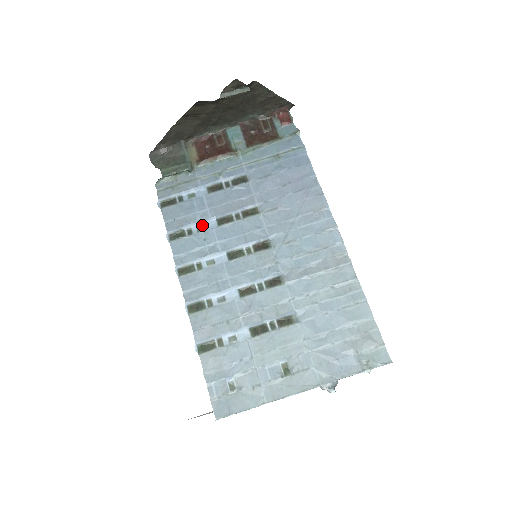
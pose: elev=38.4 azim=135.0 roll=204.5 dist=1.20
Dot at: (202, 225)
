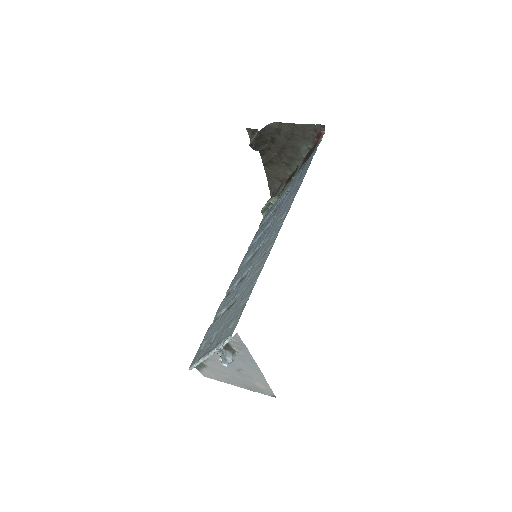
Dot at: occluded
